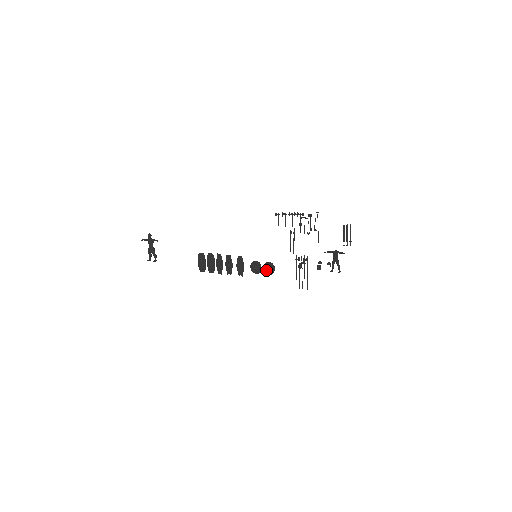
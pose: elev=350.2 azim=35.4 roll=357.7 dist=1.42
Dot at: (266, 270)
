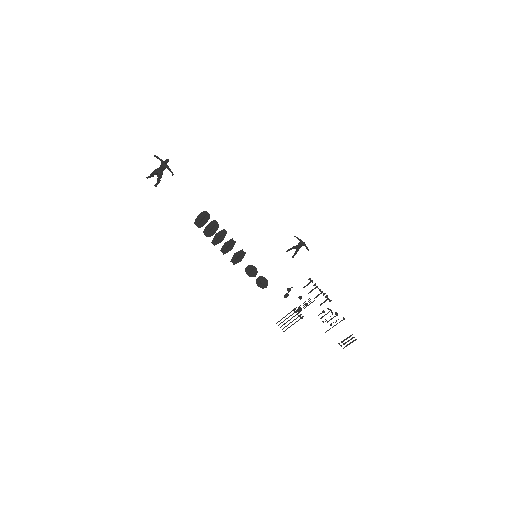
Dot at: (259, 281)
